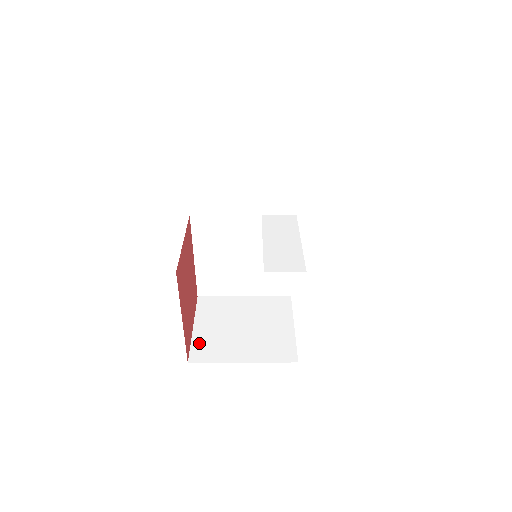
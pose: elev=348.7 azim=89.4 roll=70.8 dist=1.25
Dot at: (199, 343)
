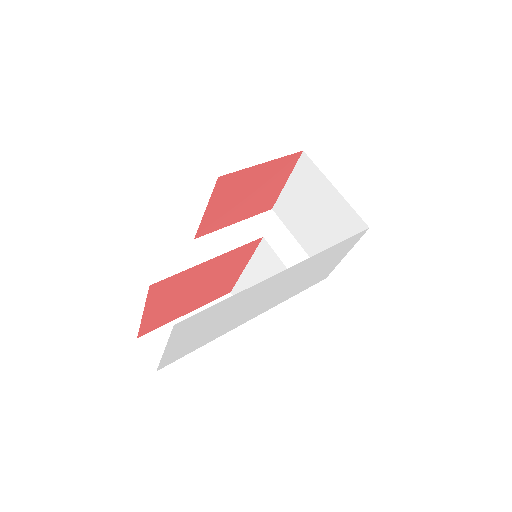
Dot at: (283, 201)
